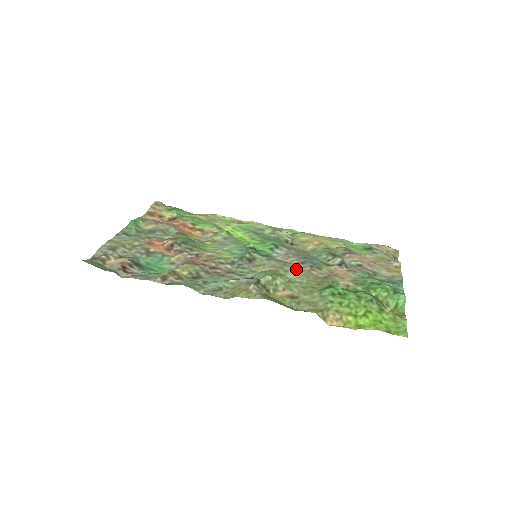
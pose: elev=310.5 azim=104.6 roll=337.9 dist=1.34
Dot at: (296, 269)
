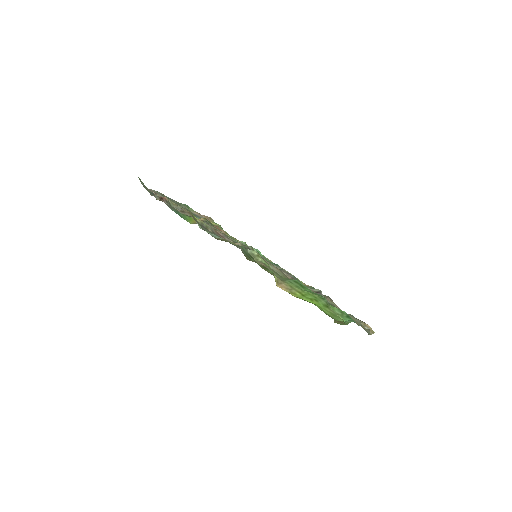
Dot at: occluded
